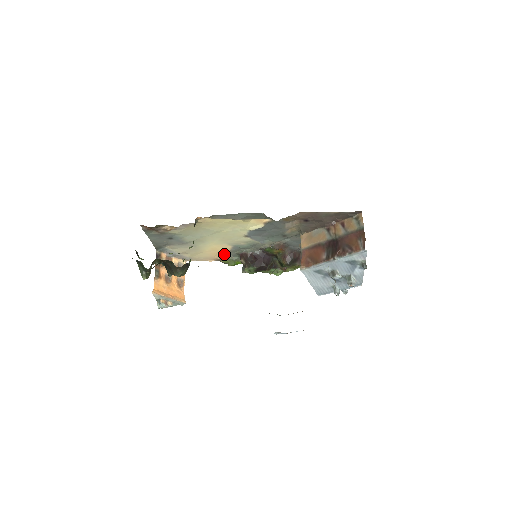
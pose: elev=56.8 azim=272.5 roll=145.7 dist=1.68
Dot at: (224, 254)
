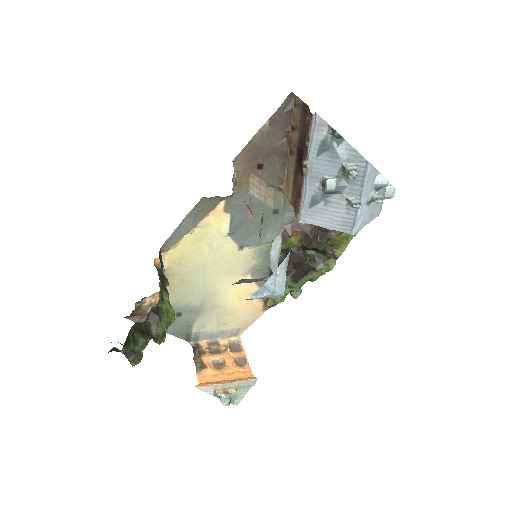
Dot at: occluded
